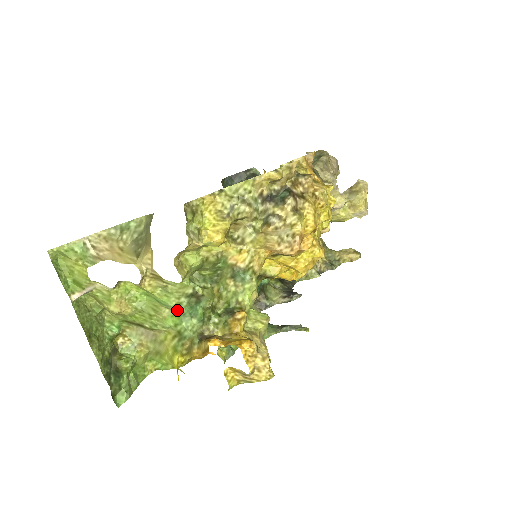
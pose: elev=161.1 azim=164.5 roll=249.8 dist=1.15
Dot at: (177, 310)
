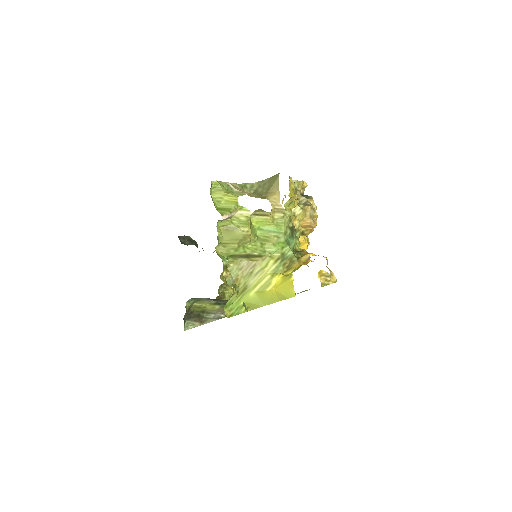
Dot at: (283, 237)
